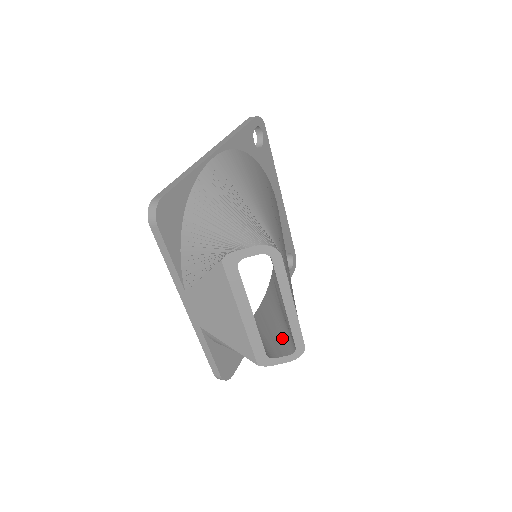
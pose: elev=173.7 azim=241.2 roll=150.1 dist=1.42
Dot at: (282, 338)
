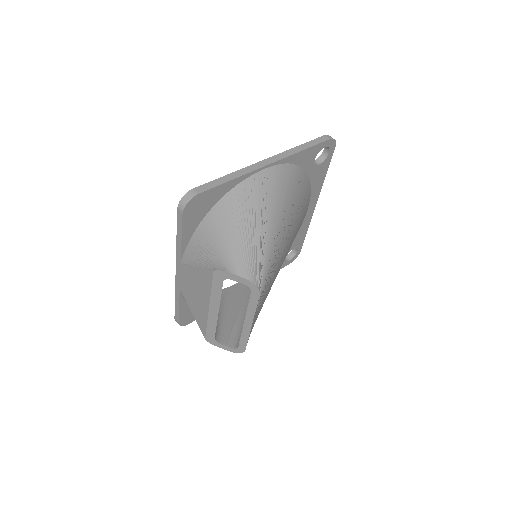
Dot at: (237, 327)
